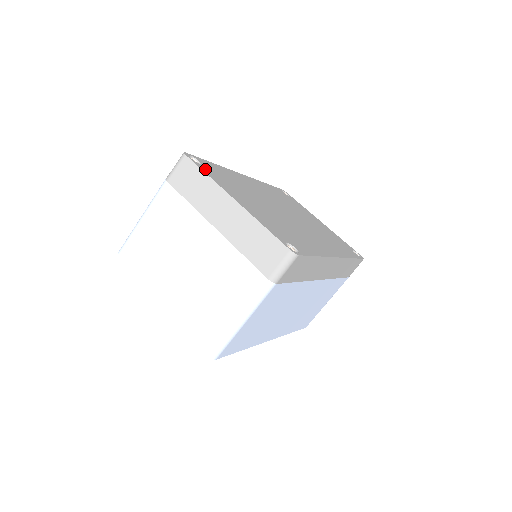
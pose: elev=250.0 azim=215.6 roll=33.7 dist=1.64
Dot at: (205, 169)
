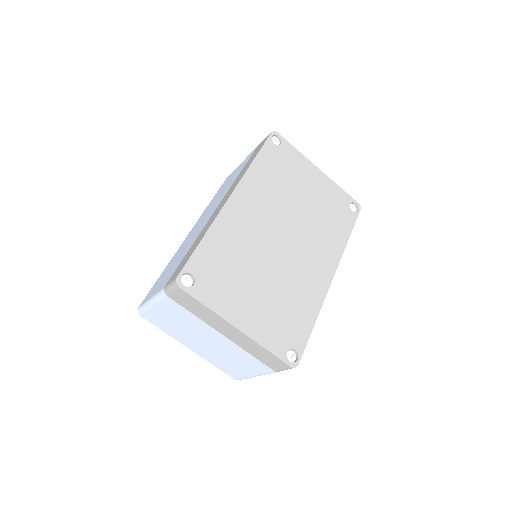
Dot at: (201, 291)
